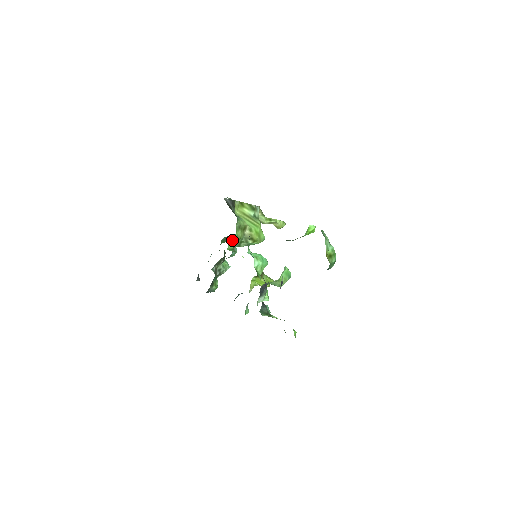
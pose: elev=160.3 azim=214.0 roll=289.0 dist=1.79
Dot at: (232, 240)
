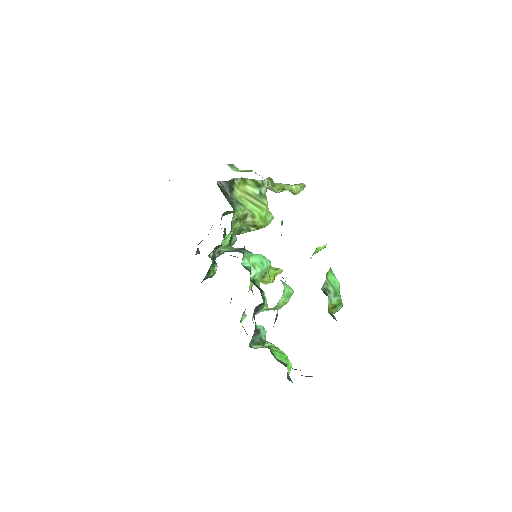
Dot at: (227, 236)
